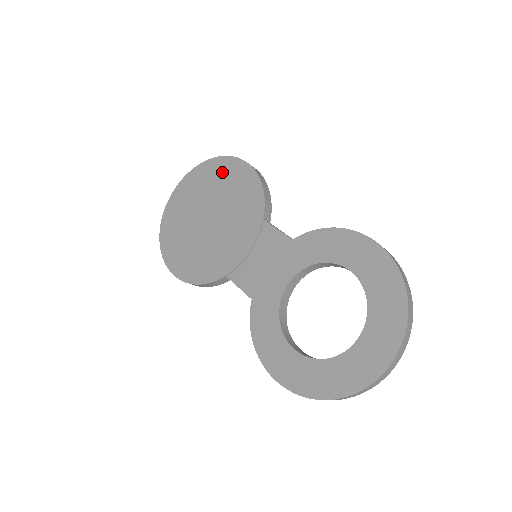
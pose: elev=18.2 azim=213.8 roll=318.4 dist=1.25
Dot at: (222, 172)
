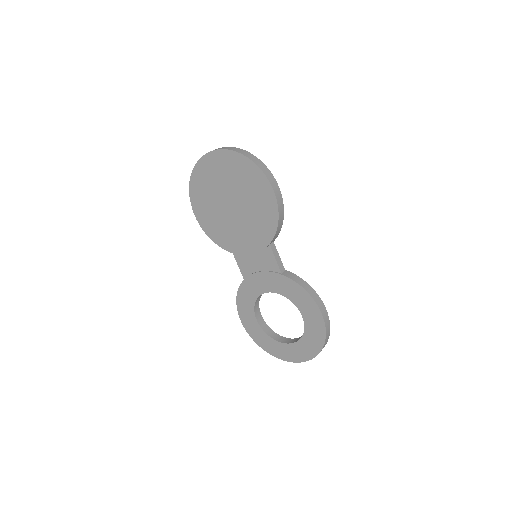
Dot at: (253, 181)
